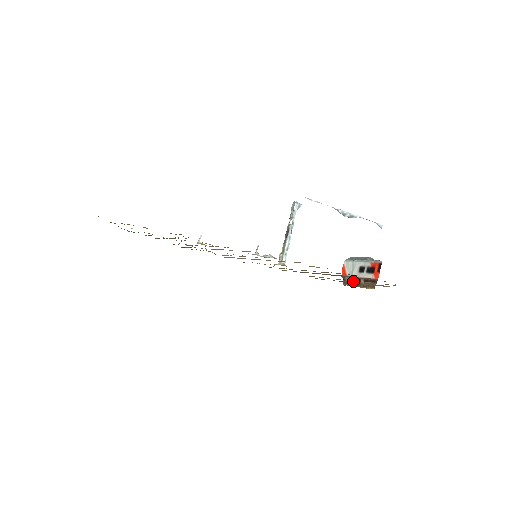
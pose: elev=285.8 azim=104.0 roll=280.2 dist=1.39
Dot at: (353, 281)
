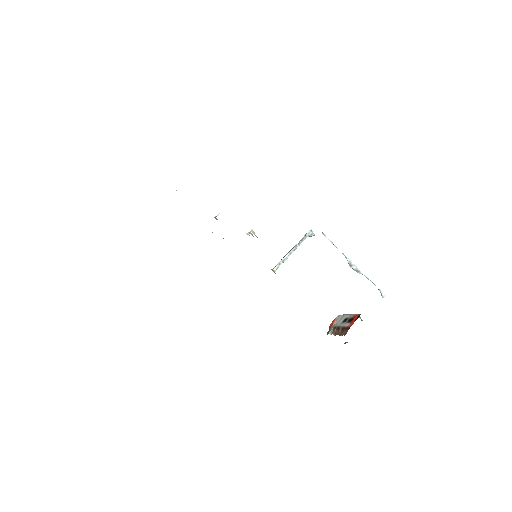
Dot at: (334, 330)
